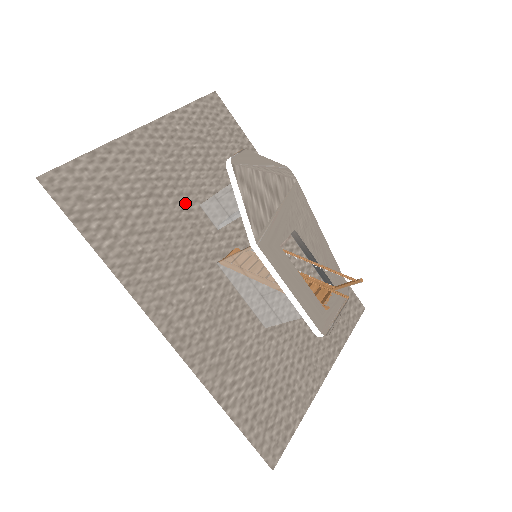
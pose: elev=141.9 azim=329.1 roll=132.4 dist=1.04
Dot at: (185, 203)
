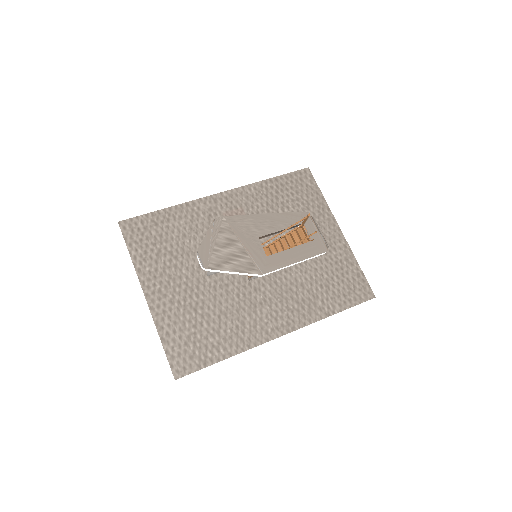
Dot at: (204, 287)
